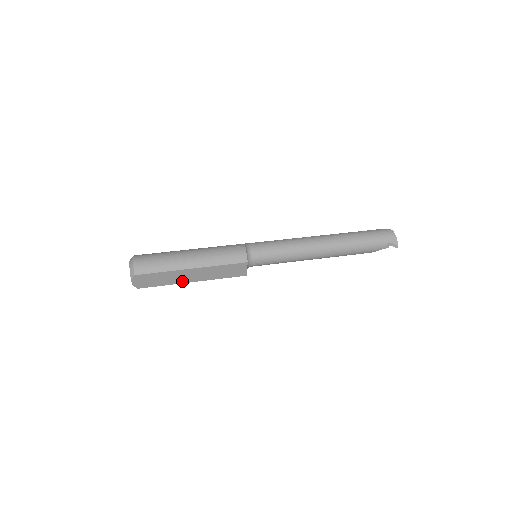
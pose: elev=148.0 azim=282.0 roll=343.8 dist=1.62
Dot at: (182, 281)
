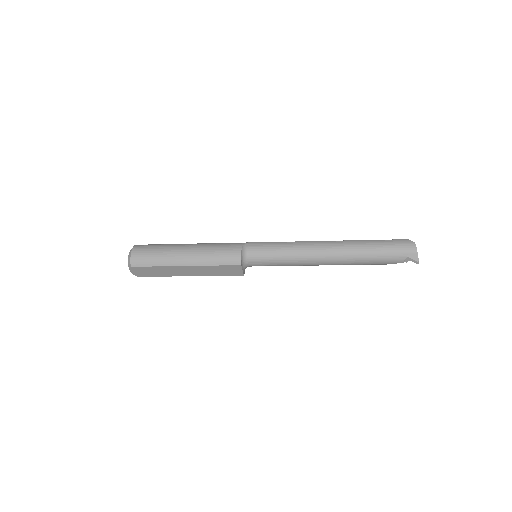
Dot at: (179, 274)
